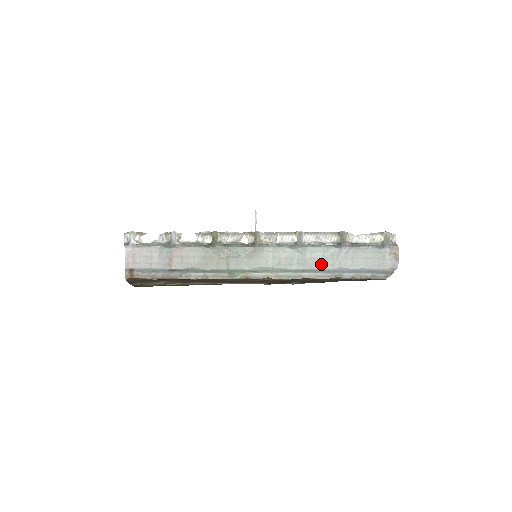
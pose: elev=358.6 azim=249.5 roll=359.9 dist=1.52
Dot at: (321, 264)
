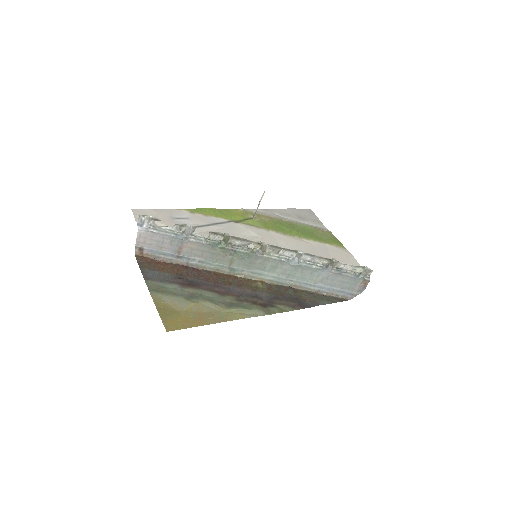
Dot at: (307, 278)
